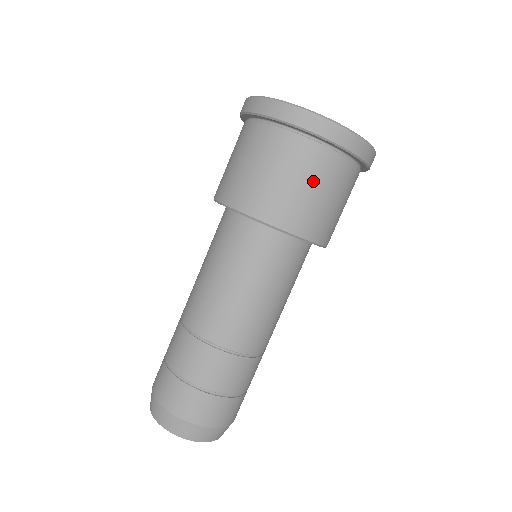
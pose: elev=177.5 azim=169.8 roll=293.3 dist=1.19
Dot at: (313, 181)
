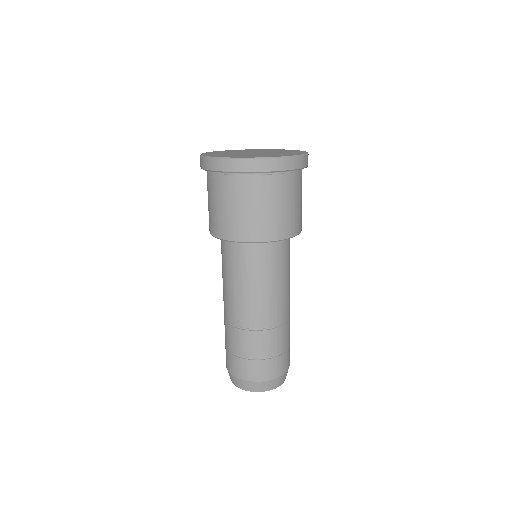
Dot at: (247, 202)
